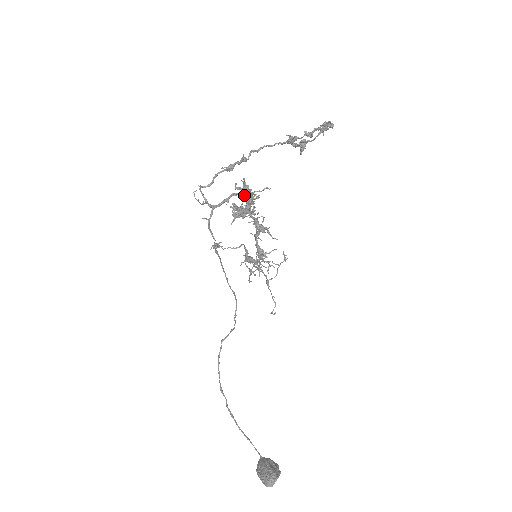
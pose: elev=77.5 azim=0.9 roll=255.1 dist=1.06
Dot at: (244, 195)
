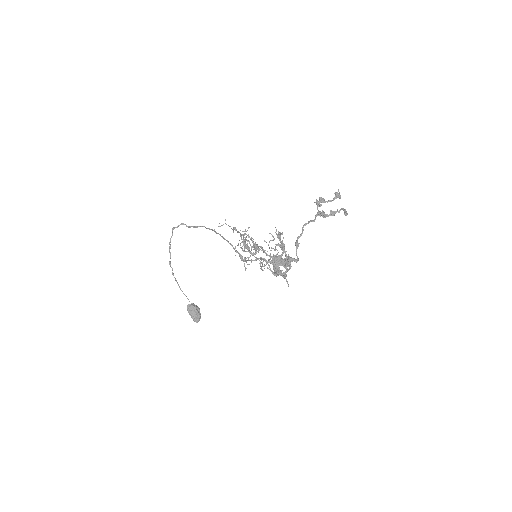
Dot at: (285, 264)
